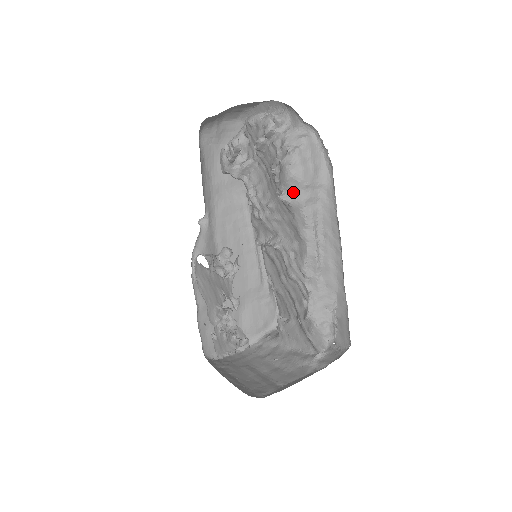
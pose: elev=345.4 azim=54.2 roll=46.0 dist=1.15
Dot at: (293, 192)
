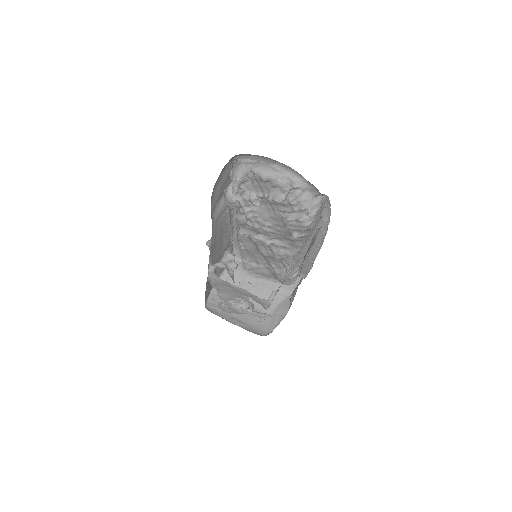
Dot at: (303, 233)
